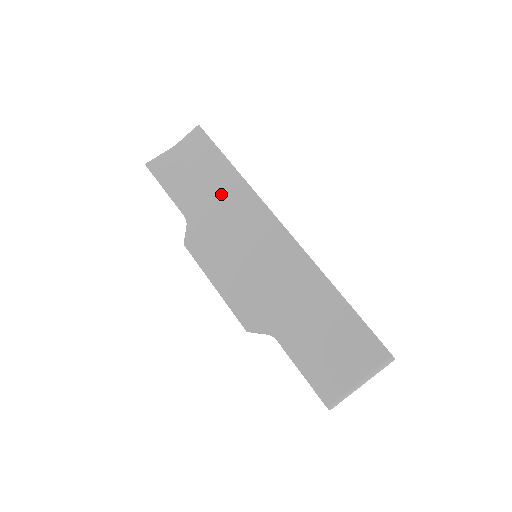
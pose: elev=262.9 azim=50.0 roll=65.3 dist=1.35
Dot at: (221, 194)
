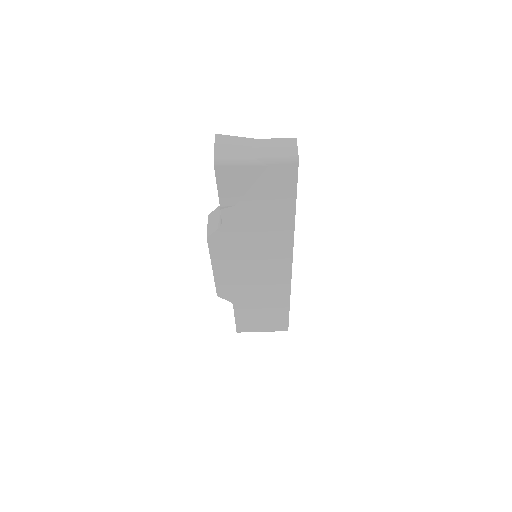
Dot at: (267, 226)
